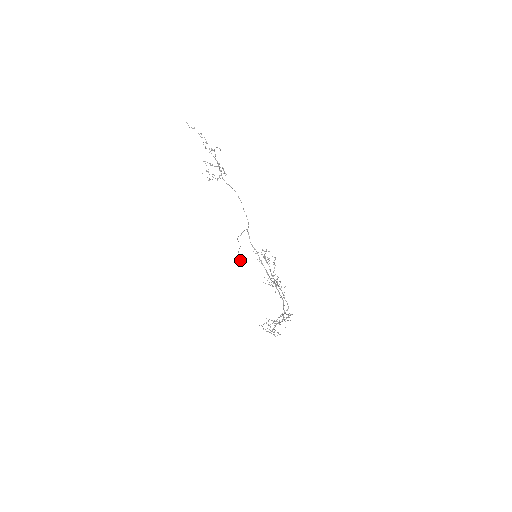
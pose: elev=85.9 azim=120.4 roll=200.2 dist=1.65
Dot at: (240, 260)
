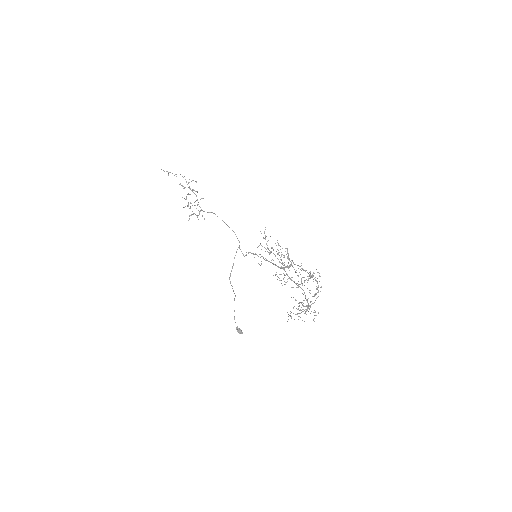
Dot at: (238, 331)
